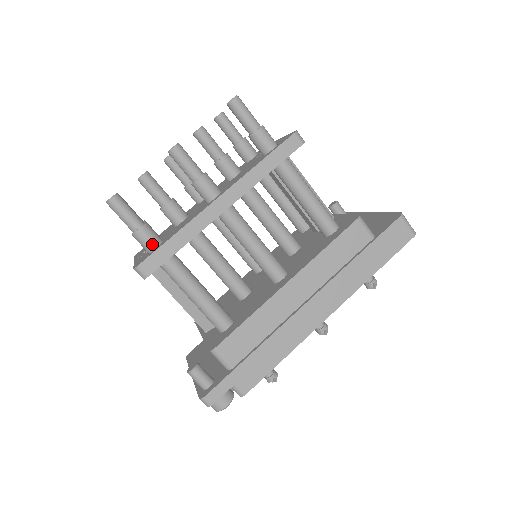
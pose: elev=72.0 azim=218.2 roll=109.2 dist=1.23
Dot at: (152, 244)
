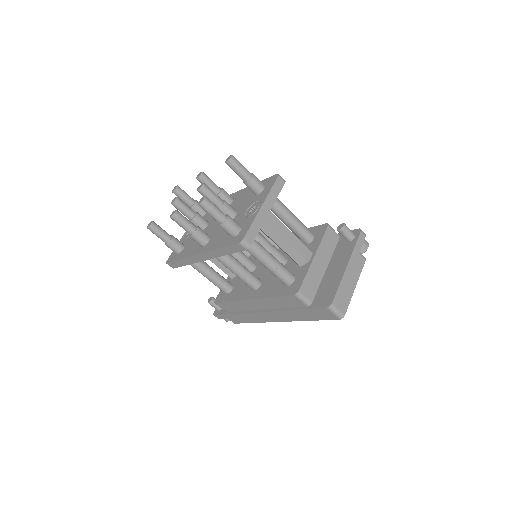
Dot at: (175, 252)
